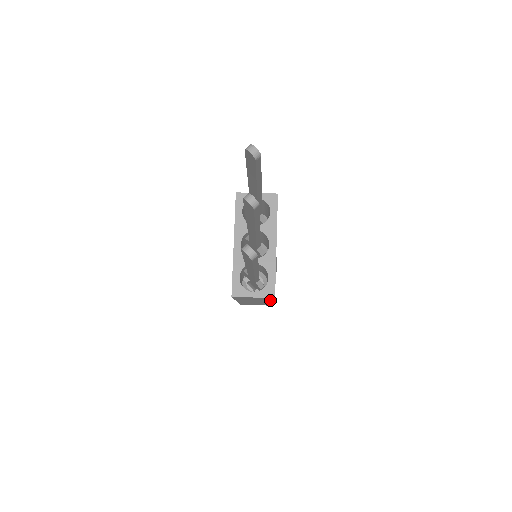
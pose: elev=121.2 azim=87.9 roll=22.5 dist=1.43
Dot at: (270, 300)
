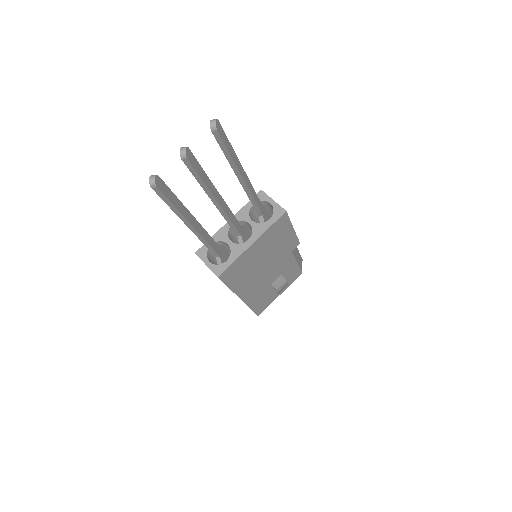
Dot at: occluded
